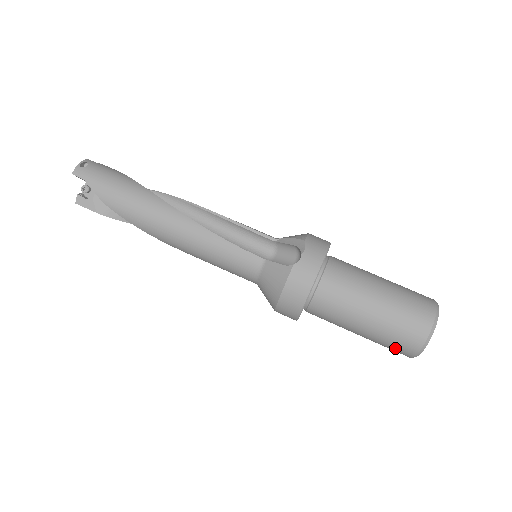
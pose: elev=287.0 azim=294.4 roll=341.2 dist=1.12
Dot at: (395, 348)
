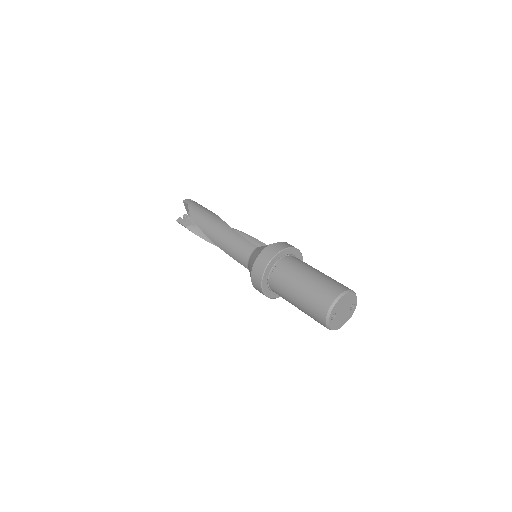
Dot at: (316, 309)
